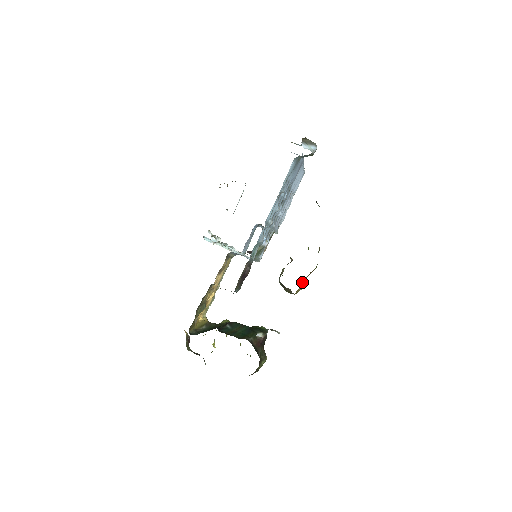
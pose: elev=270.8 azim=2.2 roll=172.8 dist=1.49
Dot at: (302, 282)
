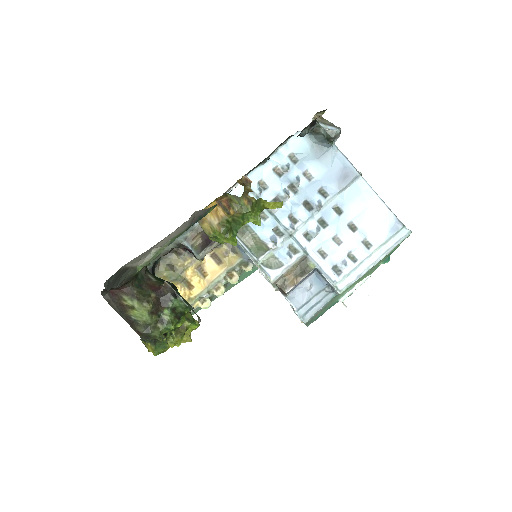
Dot at: (213, 213)
